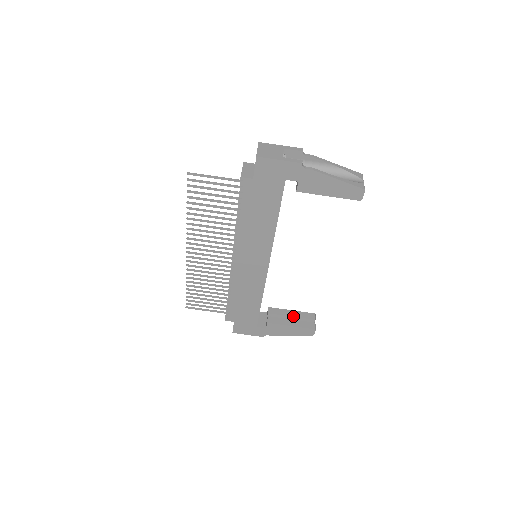
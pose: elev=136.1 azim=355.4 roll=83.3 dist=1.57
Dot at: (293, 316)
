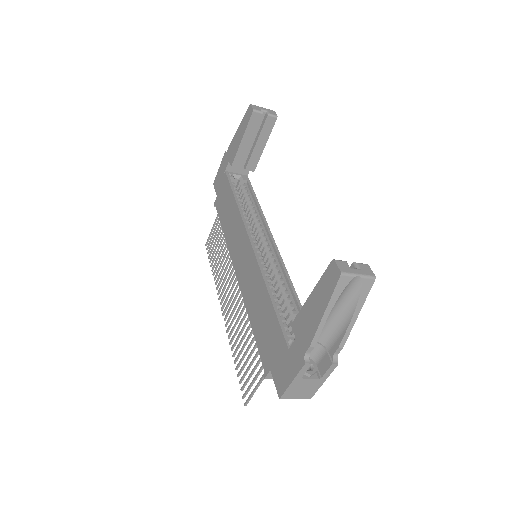
Dot at: occluded
